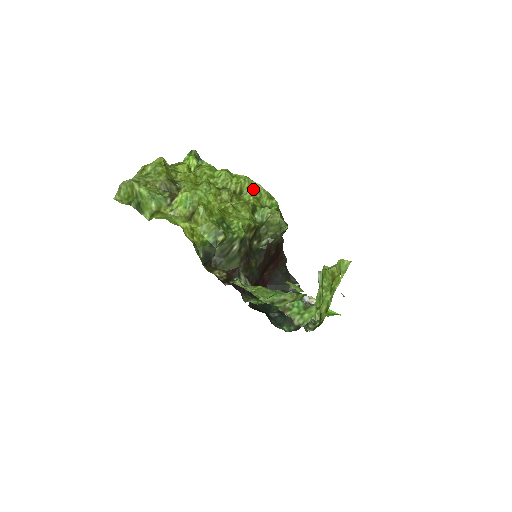
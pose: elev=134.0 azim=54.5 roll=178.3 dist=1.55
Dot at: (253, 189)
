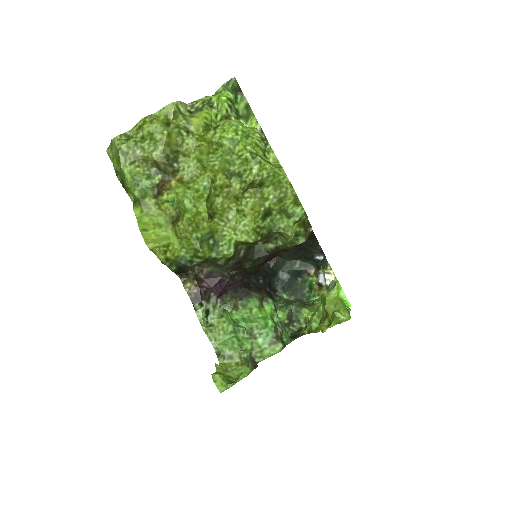
Dot at: (279, 184)
